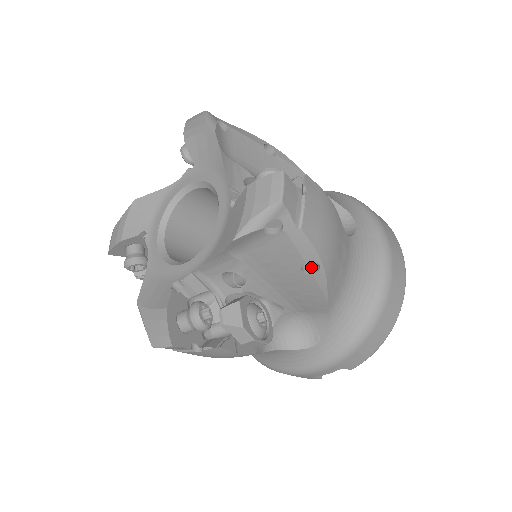
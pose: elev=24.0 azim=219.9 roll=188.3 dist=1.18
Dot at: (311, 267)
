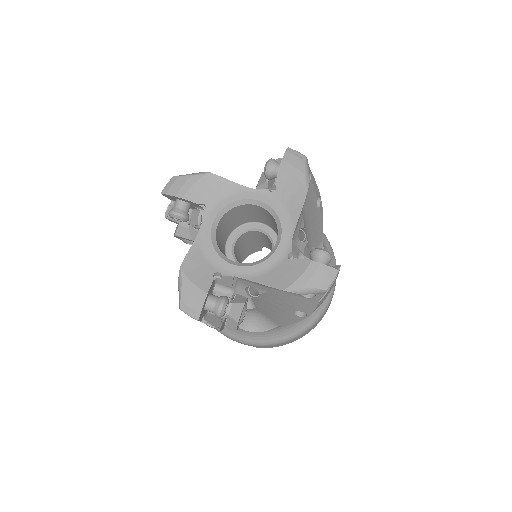
Dot at: occluded
